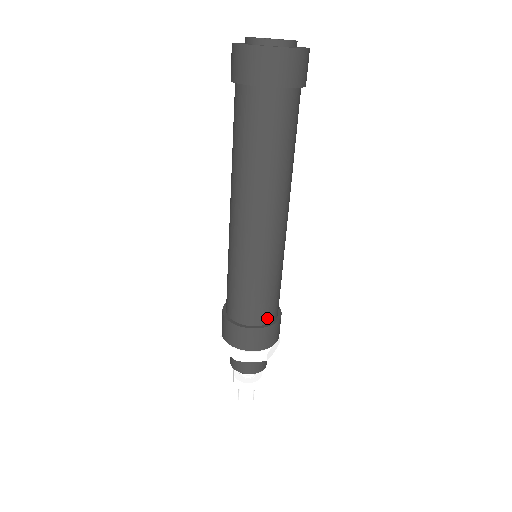
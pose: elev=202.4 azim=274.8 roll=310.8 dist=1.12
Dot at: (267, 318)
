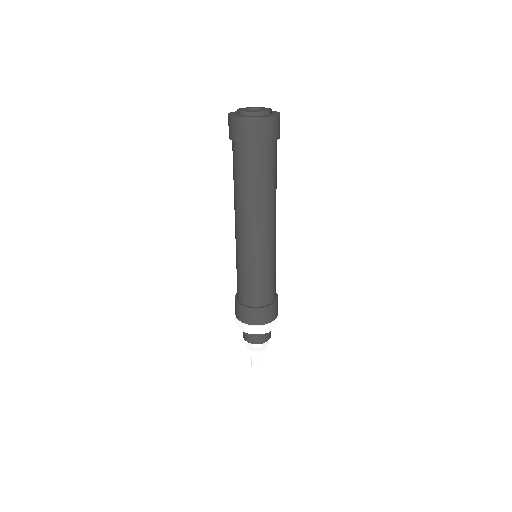
Dot at: (266, 301)
